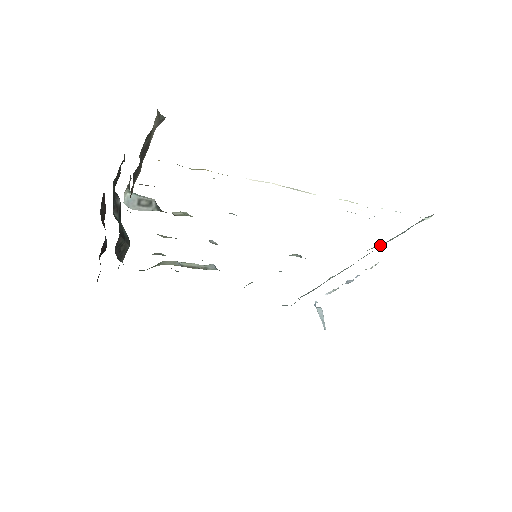
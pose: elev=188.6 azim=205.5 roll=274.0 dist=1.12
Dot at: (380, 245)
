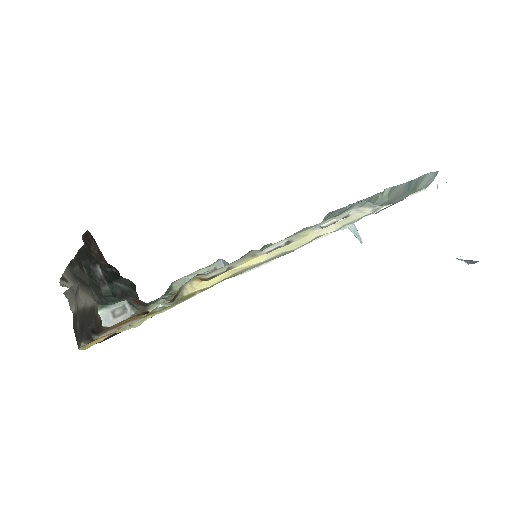
Dot at: (386, 195)
